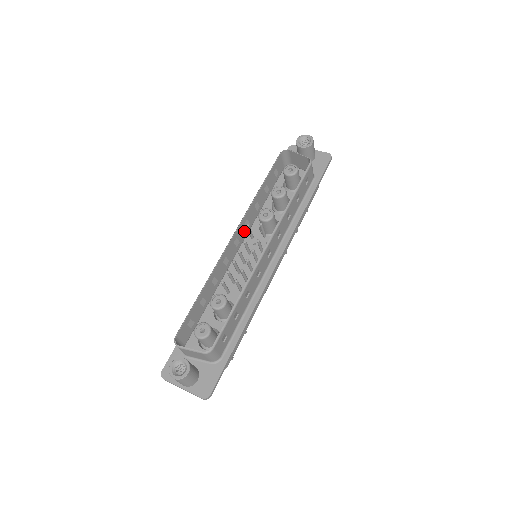
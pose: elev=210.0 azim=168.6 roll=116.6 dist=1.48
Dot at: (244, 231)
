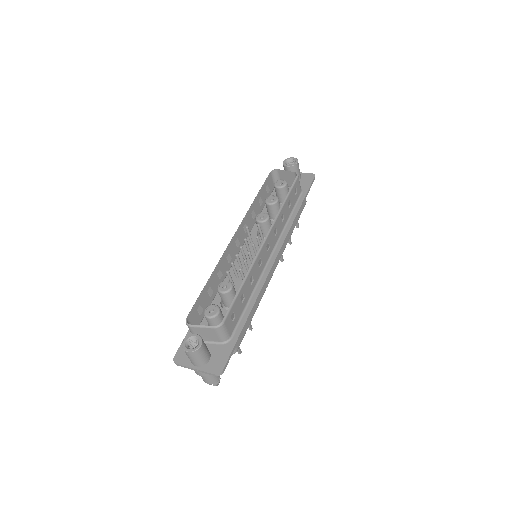
Dot at: (243, 235)
